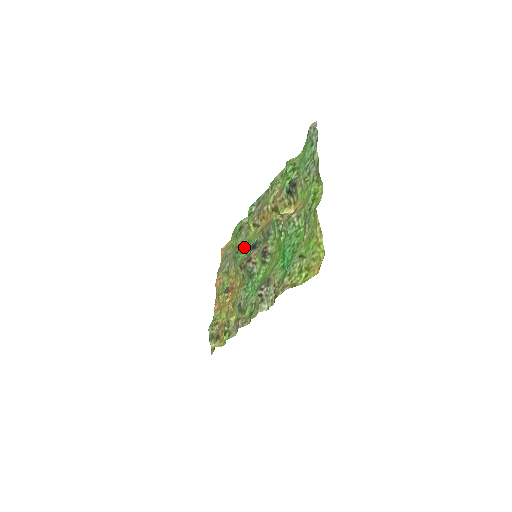
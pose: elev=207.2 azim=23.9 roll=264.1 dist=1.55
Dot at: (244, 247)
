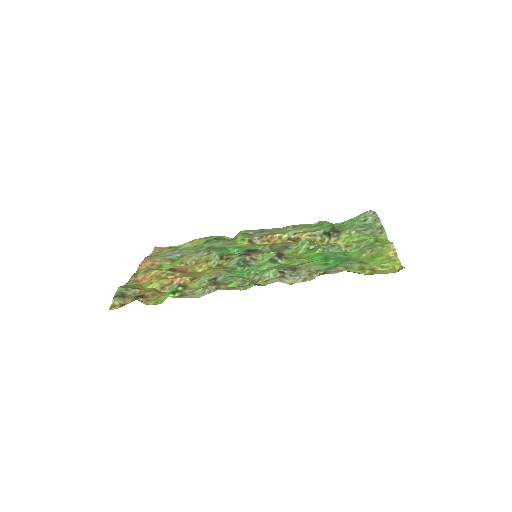
Dot at: (226, 249)
